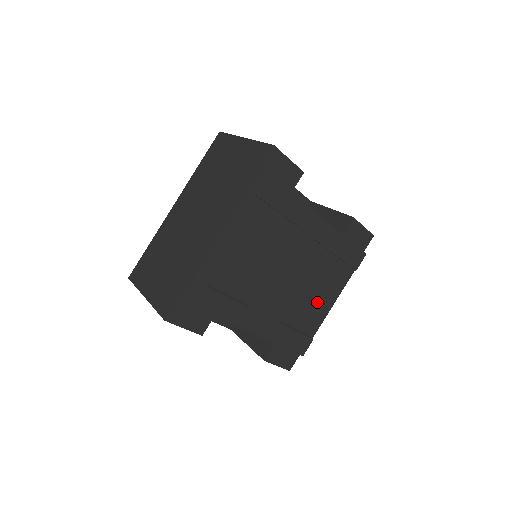
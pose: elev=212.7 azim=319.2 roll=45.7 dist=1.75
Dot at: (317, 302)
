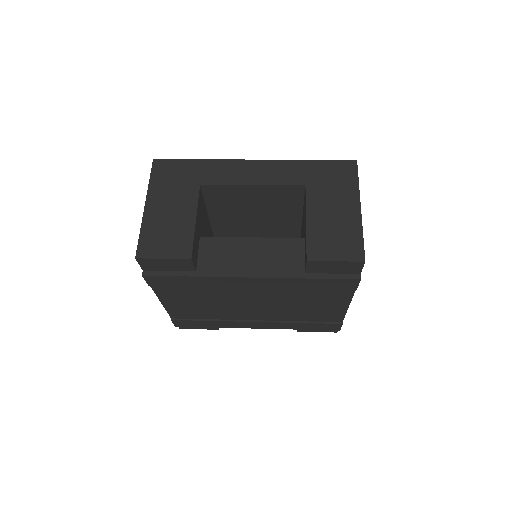
Dot at: (321, 309)
